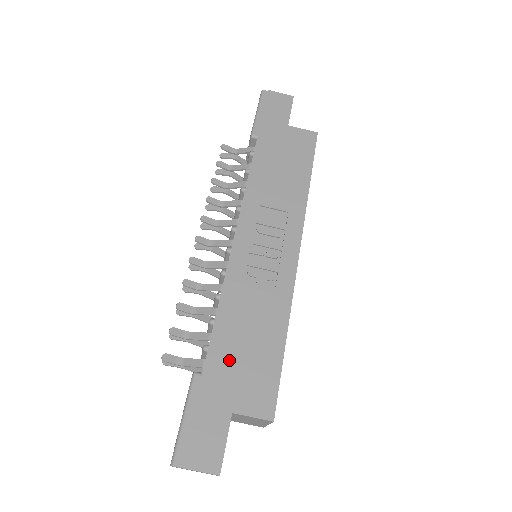
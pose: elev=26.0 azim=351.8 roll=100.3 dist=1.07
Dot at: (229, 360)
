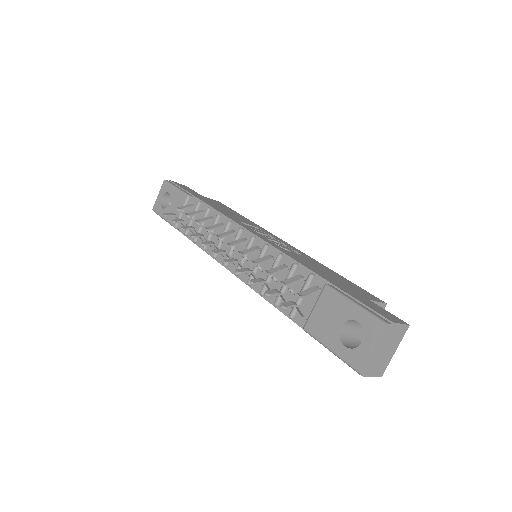
Dot at: (331, 278)
